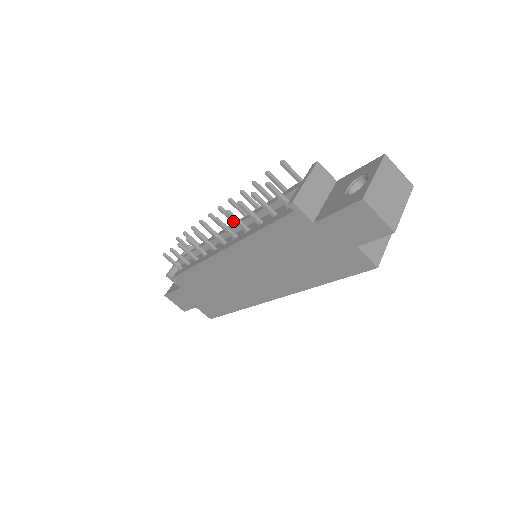
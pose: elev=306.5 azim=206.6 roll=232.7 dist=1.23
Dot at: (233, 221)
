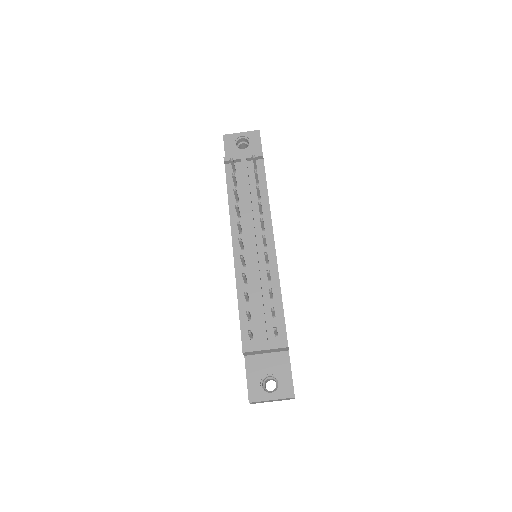
Dot at: (263, 243)
